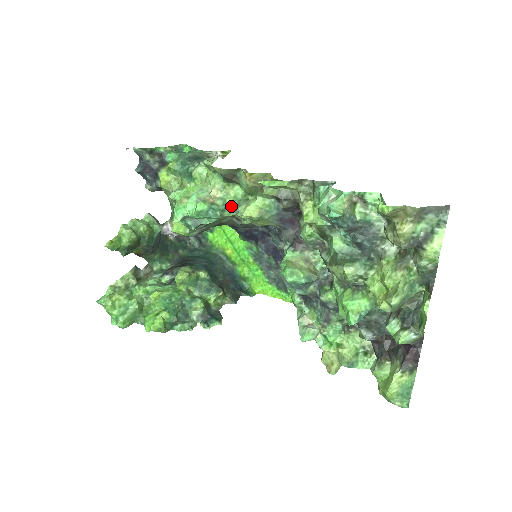
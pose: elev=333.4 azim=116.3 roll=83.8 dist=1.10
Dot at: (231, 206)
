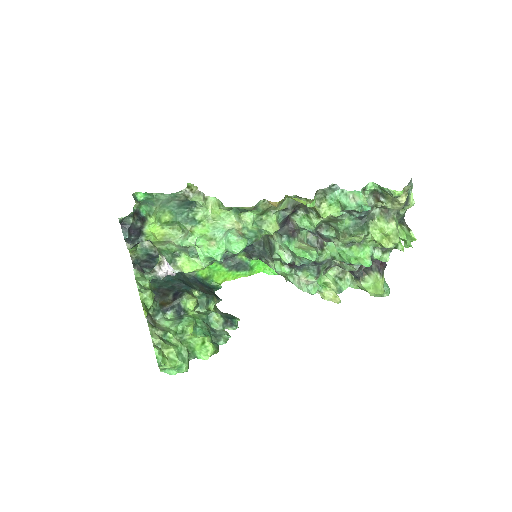
Dot at: (257, 230)
